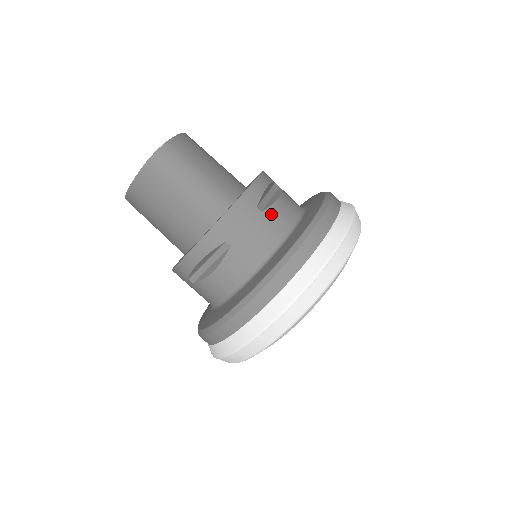
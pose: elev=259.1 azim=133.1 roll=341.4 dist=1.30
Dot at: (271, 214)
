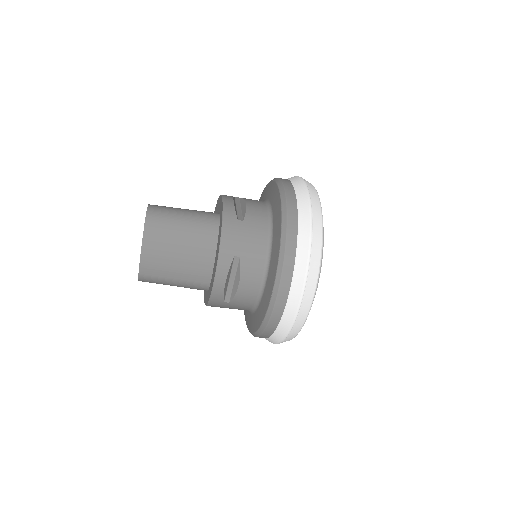
Dot at: (237, 301)
